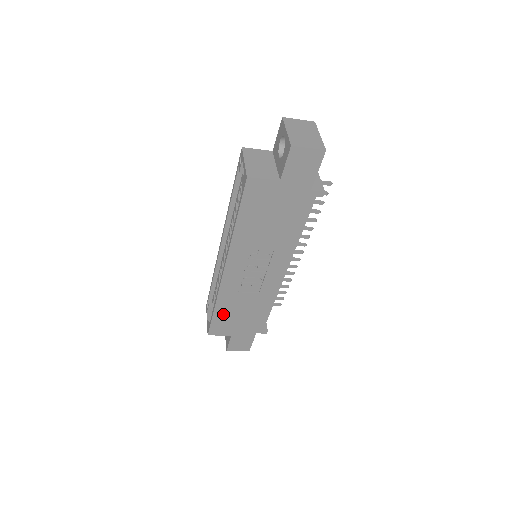
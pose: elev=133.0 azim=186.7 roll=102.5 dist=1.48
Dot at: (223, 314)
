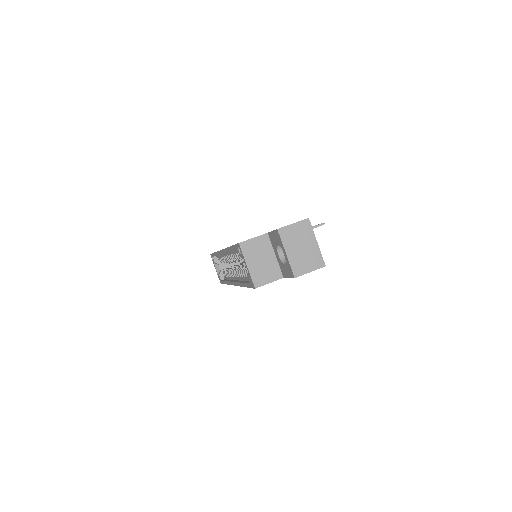
Dot at: occluded
